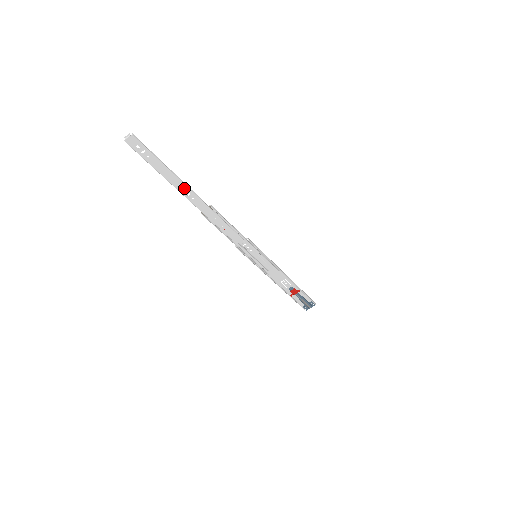
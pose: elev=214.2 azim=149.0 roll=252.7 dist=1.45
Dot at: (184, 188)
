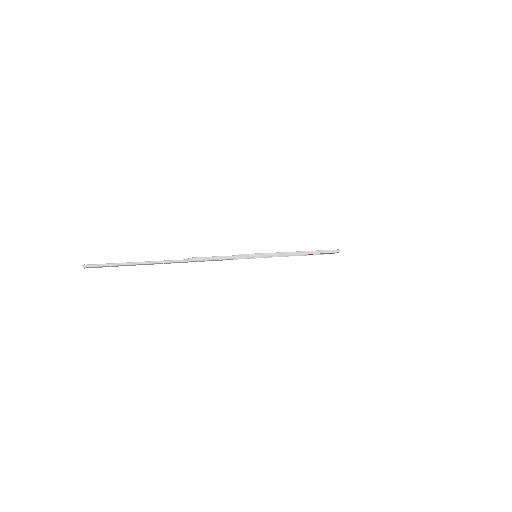
Dot at: (156, 263)
